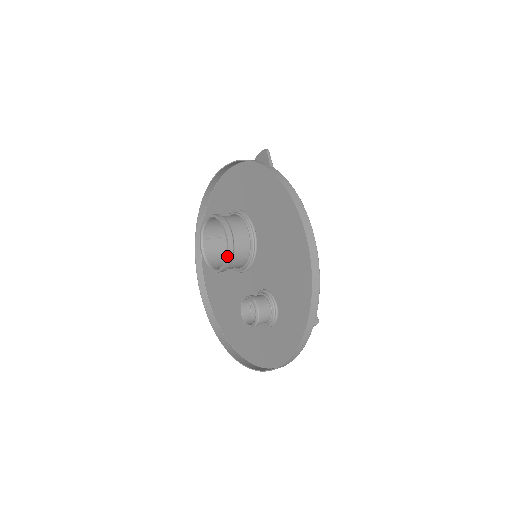
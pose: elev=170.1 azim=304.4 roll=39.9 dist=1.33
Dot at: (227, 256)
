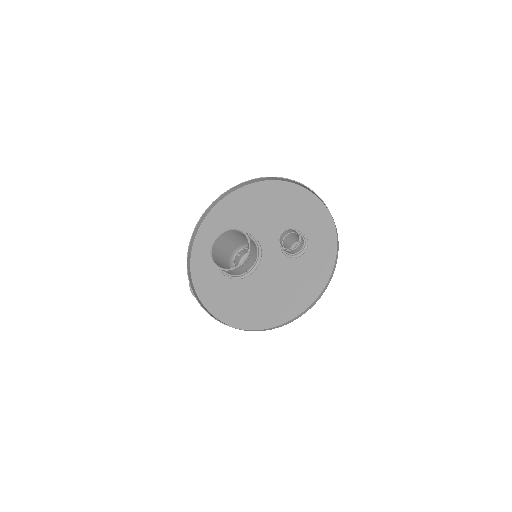
Dot at: (246, 233)
